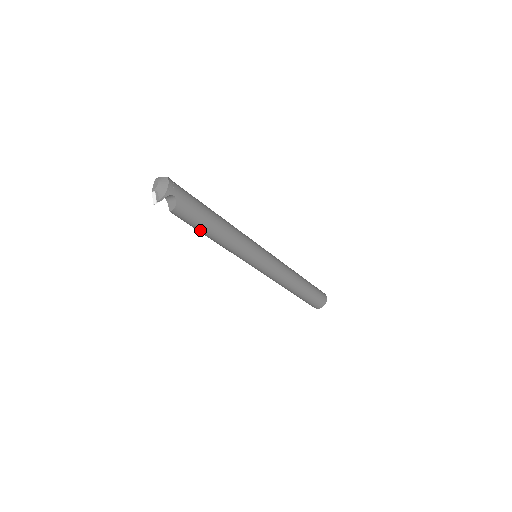
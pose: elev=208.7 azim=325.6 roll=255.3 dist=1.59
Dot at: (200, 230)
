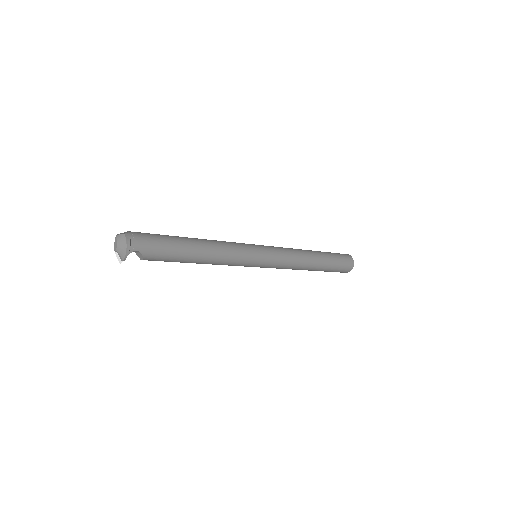
Dot at: (181, 262)
